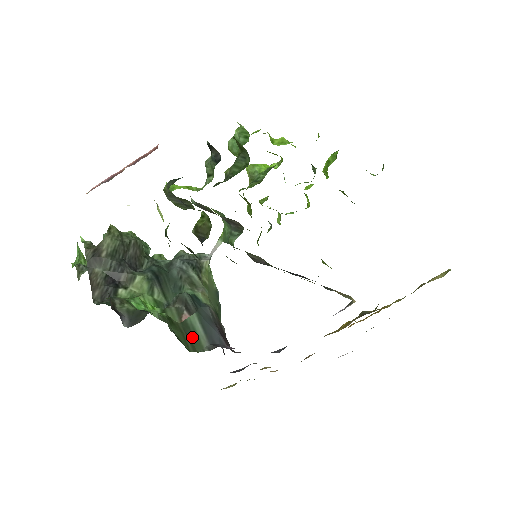
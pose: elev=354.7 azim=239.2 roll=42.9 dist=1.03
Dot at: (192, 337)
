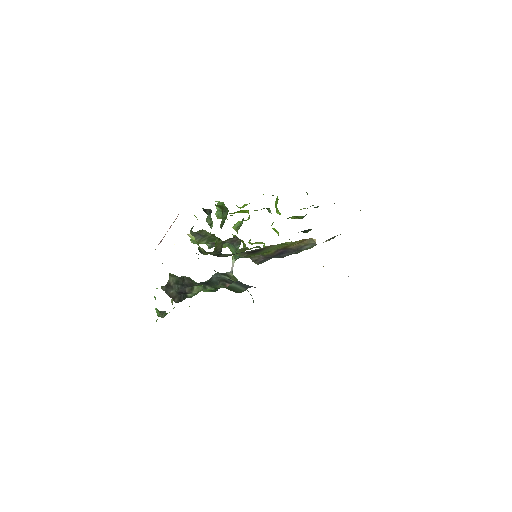
Dot at: (235, 289)
